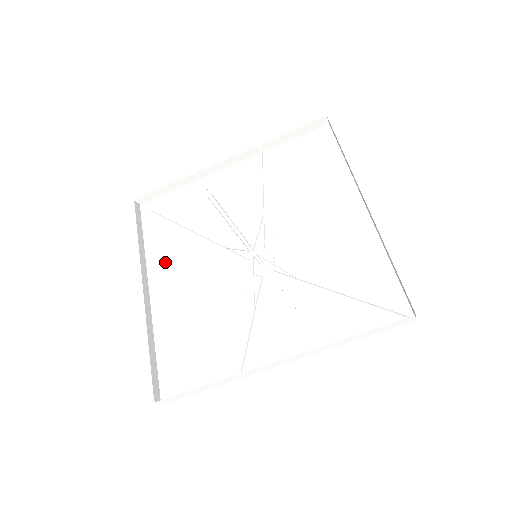
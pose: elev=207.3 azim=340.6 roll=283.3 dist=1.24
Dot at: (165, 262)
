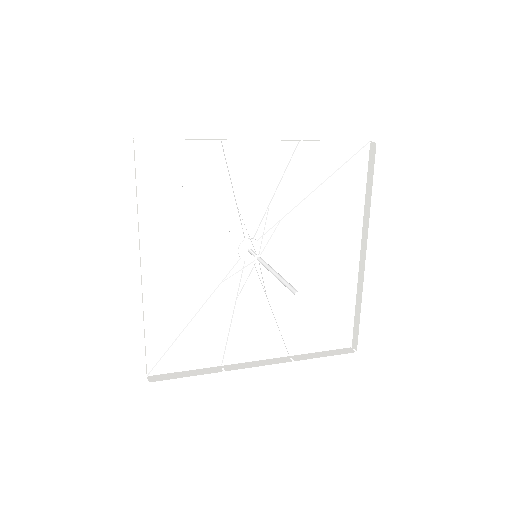
Dot at: (159, 232)
